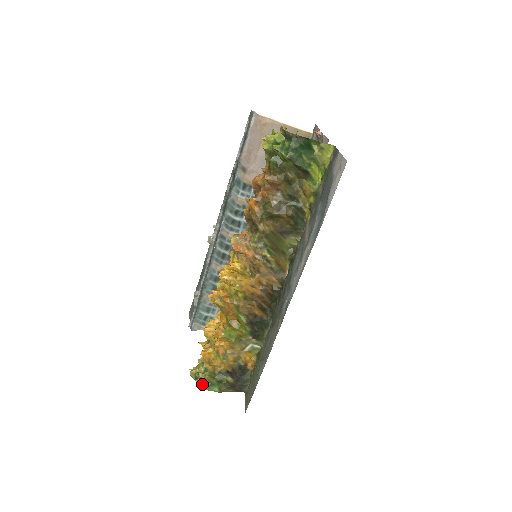
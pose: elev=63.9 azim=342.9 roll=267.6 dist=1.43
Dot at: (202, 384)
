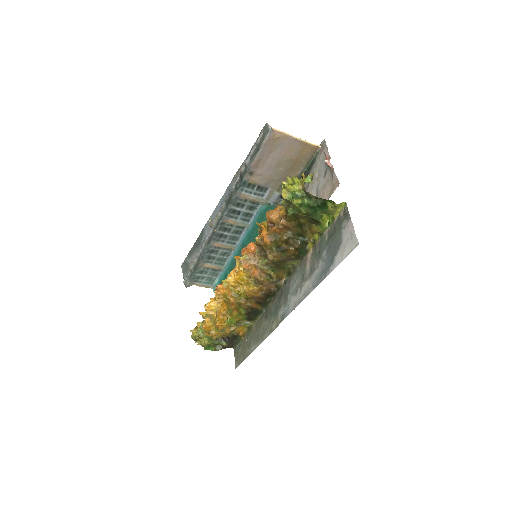
Dot at: (201, 345)
